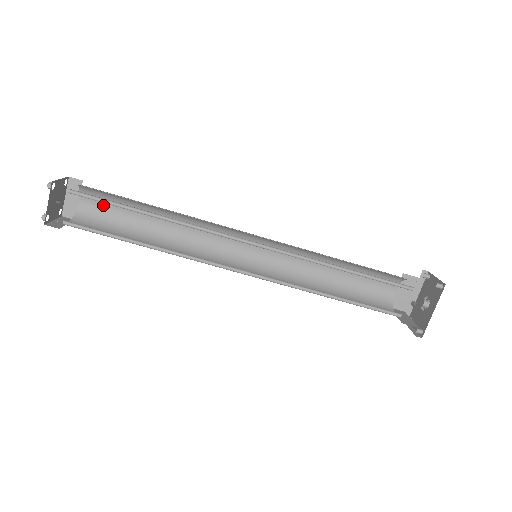
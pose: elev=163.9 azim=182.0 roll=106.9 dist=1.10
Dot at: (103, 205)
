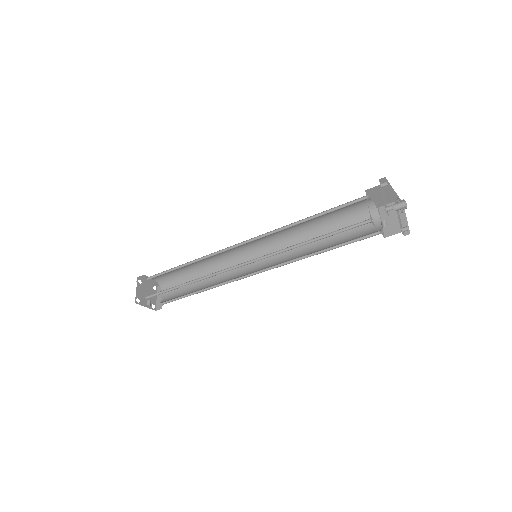
Dot at: (165, 275)
